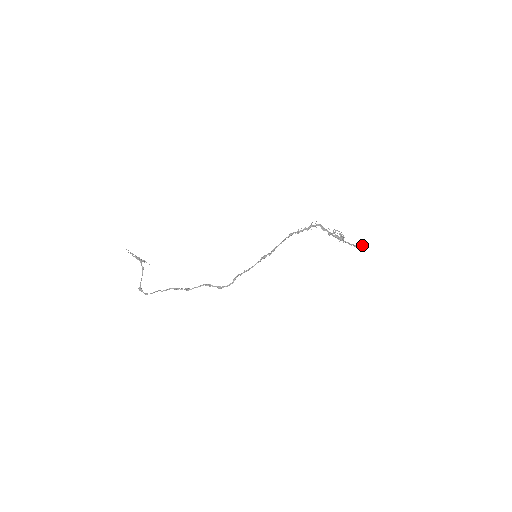
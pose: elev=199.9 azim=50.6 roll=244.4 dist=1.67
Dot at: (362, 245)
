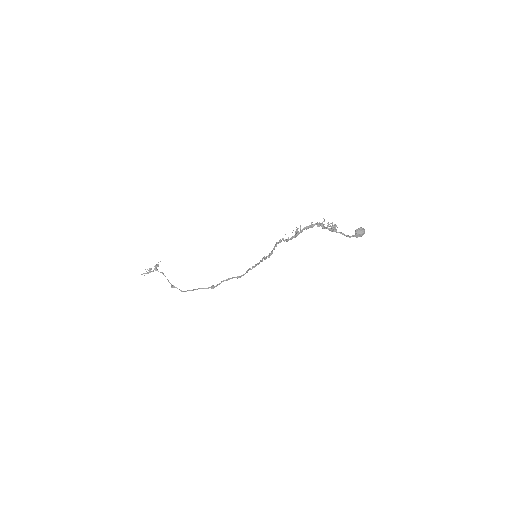
Dot at: occluded
